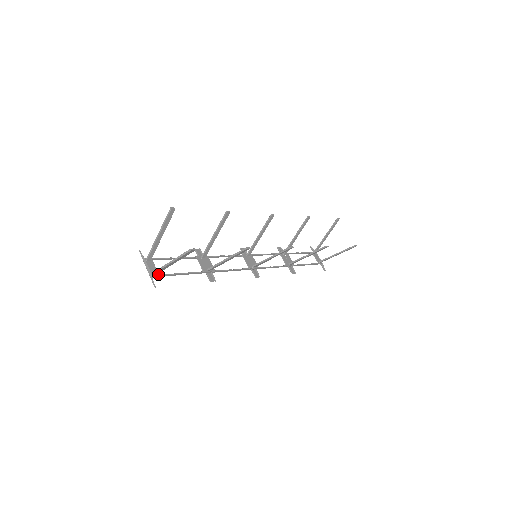
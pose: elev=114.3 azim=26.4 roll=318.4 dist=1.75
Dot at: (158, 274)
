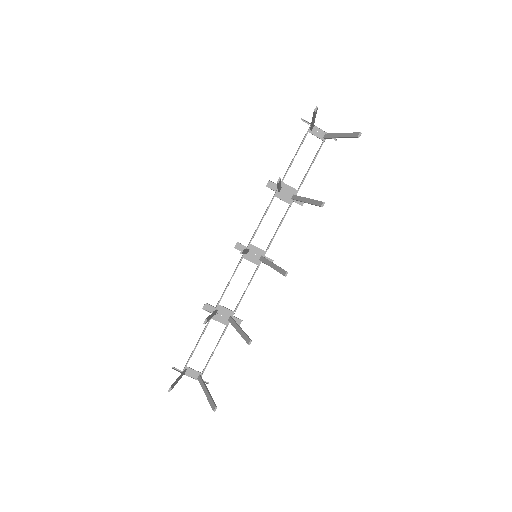
Dot at: (201, 374)
